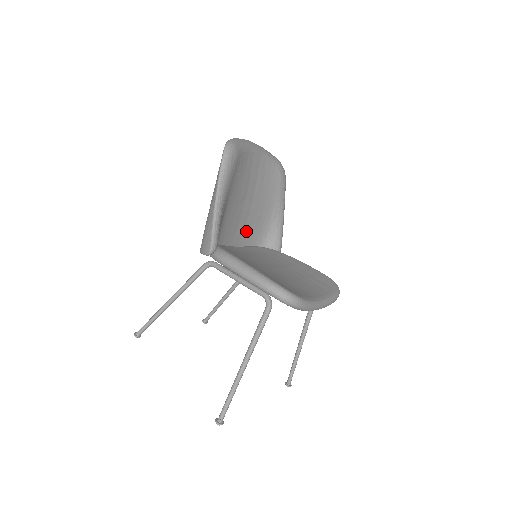
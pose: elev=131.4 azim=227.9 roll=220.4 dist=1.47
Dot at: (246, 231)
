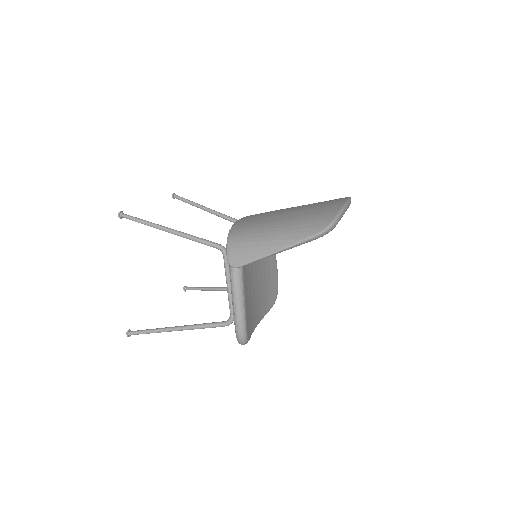
Dot at: occluded
